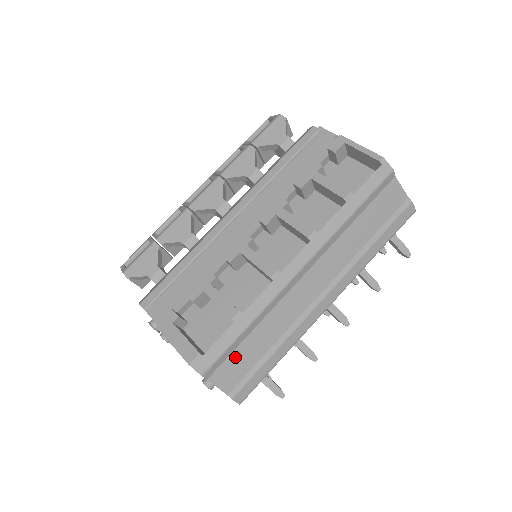
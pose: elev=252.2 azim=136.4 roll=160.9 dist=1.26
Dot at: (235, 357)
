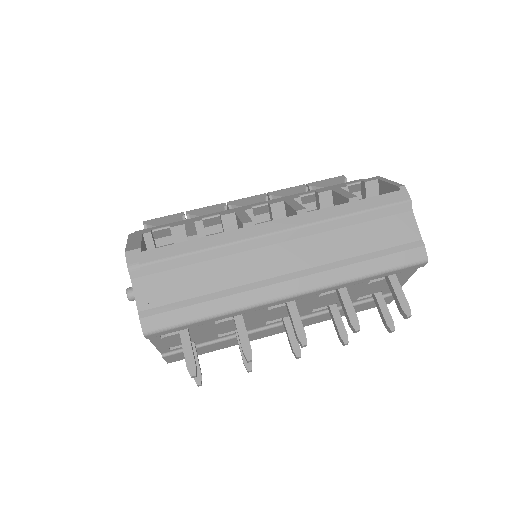
Dot at: (168, 277)
